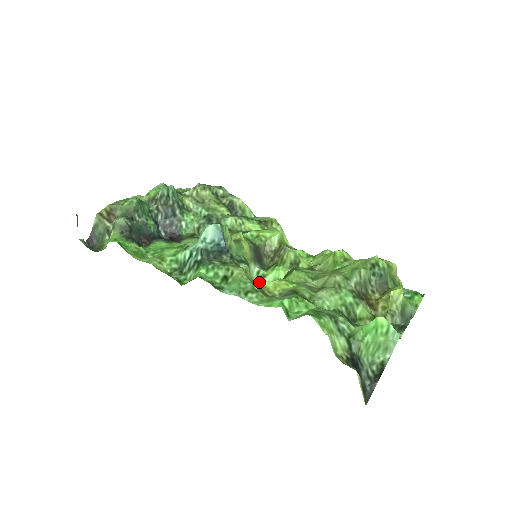
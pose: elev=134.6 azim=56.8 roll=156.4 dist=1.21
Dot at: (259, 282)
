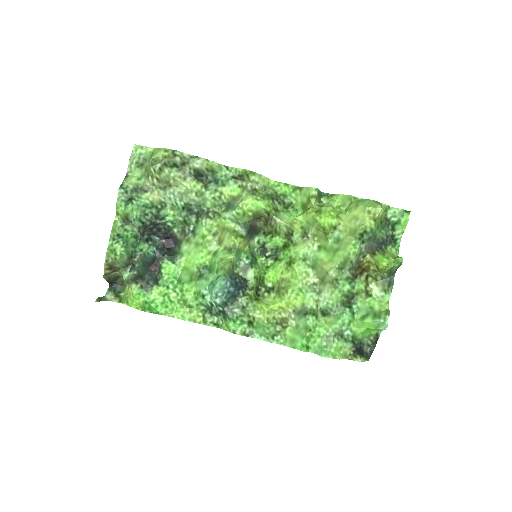
Dot at: (262, 249)
